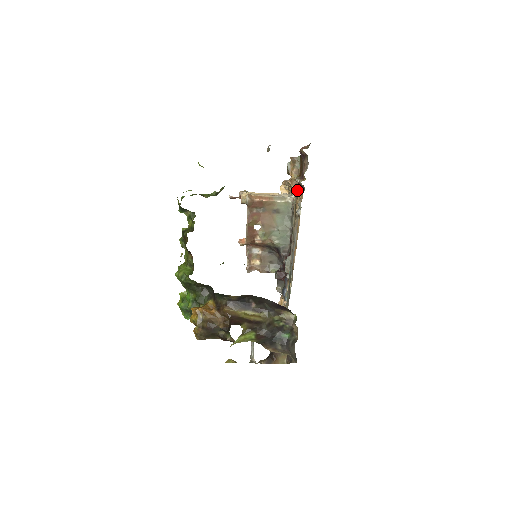
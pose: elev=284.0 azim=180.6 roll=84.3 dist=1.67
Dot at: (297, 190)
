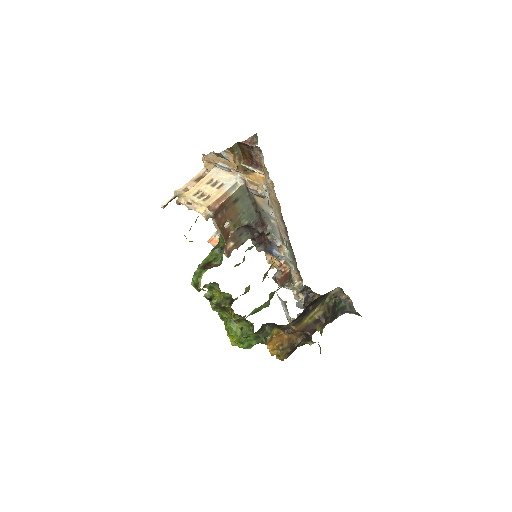
Dot at: (245, 171)
